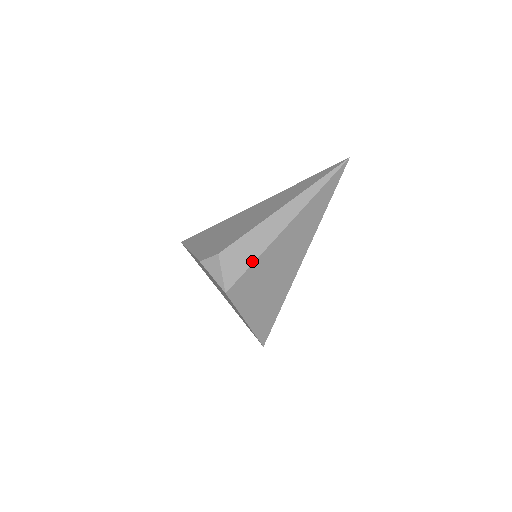
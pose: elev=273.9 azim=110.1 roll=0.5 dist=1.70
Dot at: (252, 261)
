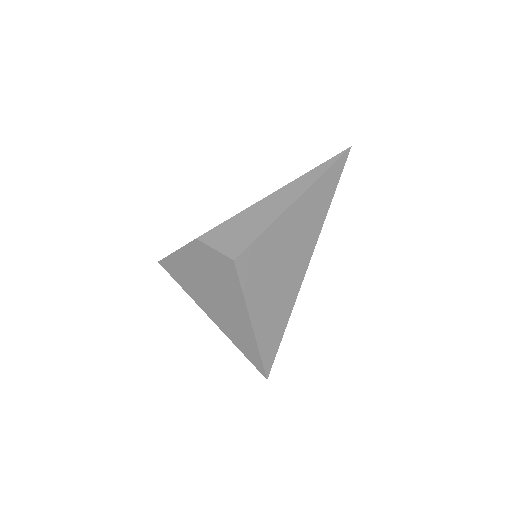
Dot at: (263, 228)
